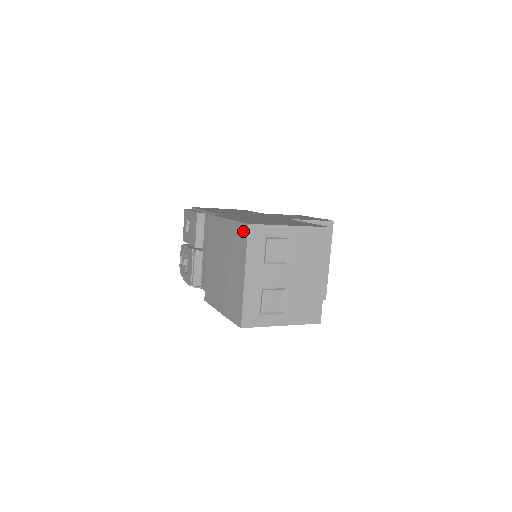
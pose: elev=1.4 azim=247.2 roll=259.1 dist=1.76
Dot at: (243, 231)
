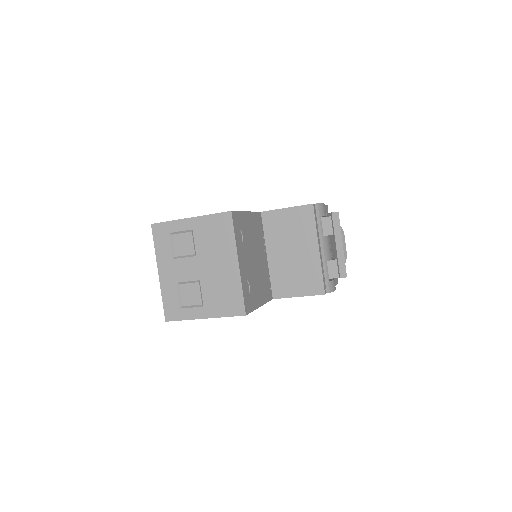
Dot at: occluded
